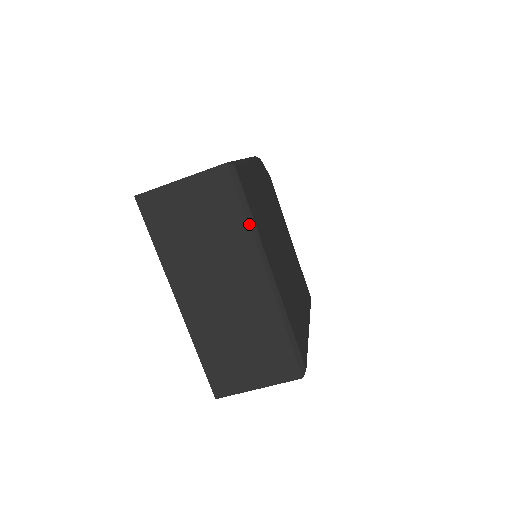
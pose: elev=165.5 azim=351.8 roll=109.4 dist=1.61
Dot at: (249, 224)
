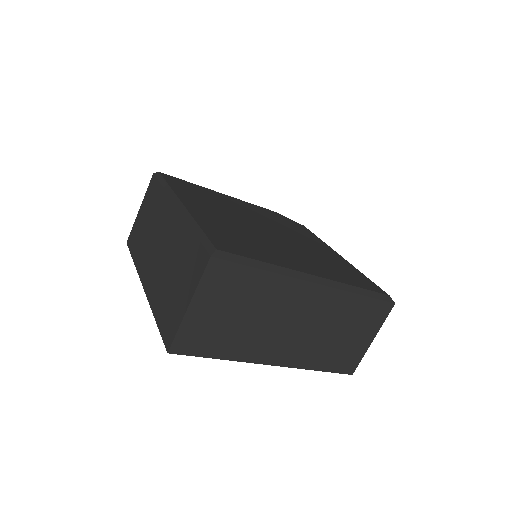
Dot at: (165, 189)
